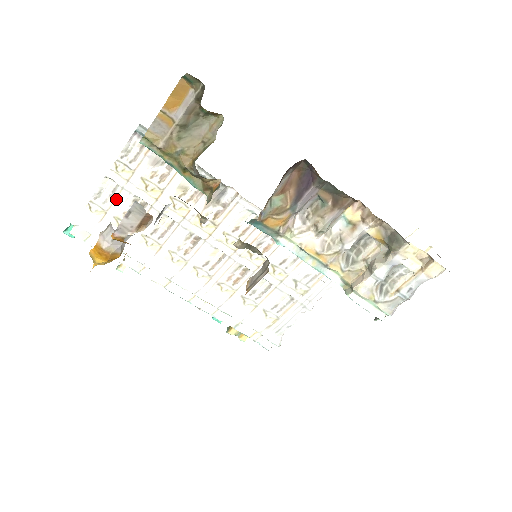
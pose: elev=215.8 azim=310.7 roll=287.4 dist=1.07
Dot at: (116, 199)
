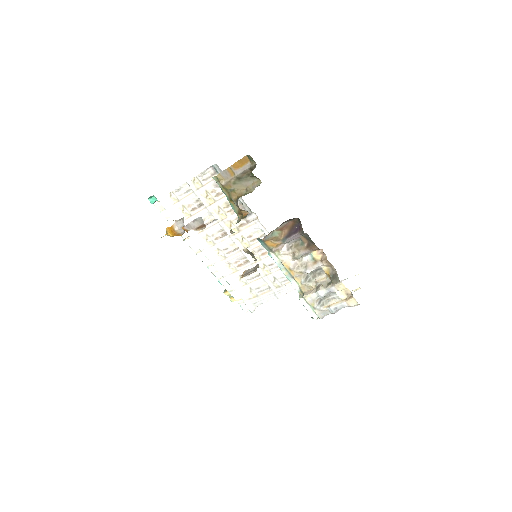
Dot at: (187, 196)
